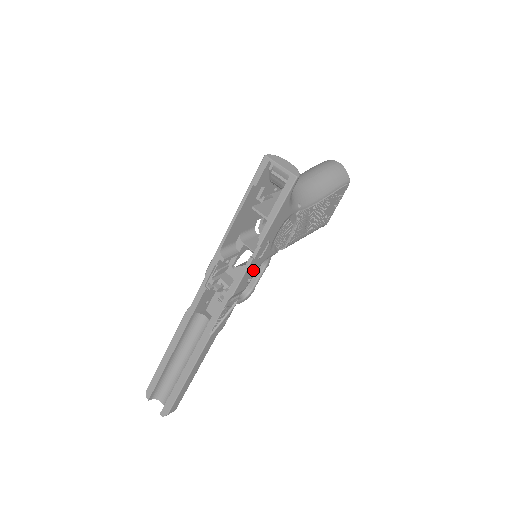
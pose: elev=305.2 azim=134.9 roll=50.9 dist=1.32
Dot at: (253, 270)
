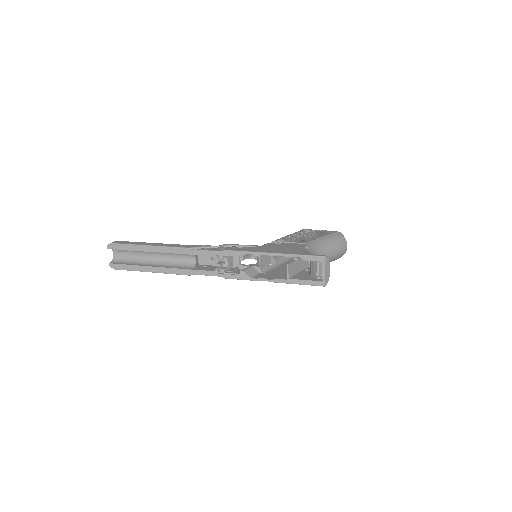
Dot at: occluded
